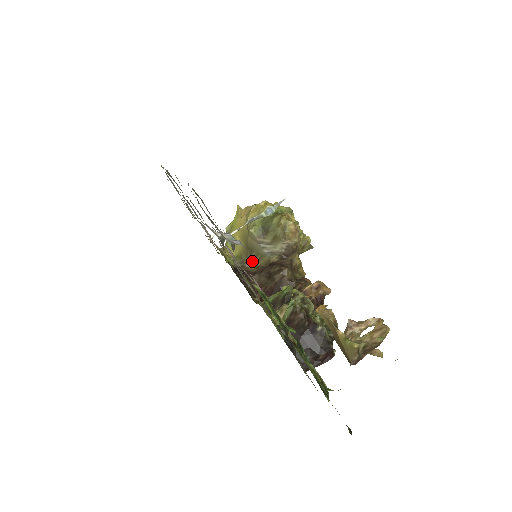
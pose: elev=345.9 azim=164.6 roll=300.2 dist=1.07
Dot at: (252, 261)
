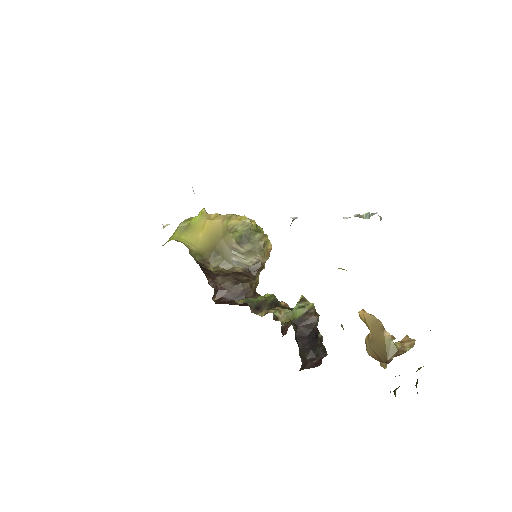
Dot at: (213, 263)
